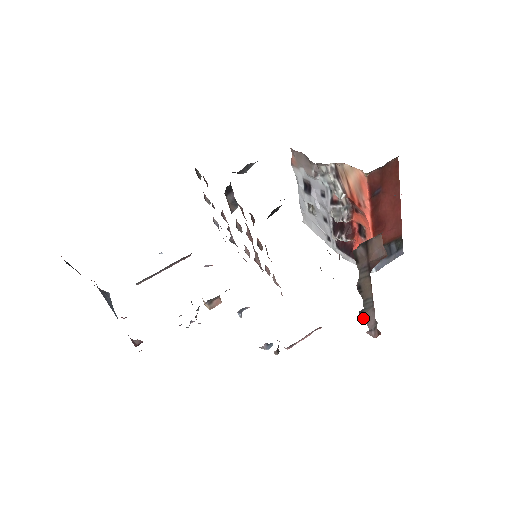
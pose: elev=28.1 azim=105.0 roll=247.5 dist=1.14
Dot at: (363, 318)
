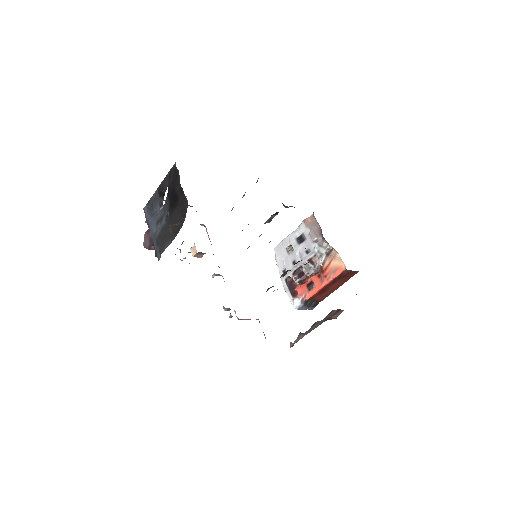
Dot at: (298, 336)
